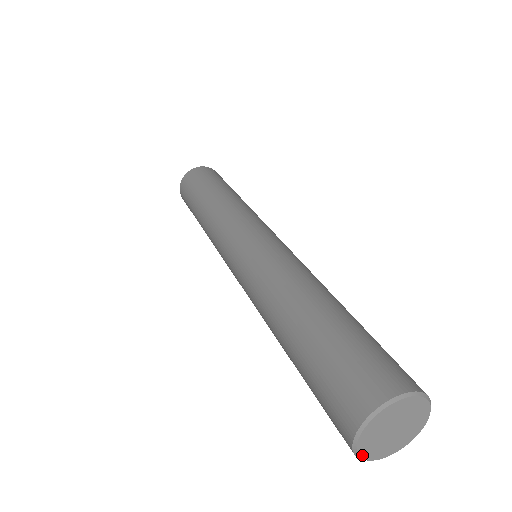
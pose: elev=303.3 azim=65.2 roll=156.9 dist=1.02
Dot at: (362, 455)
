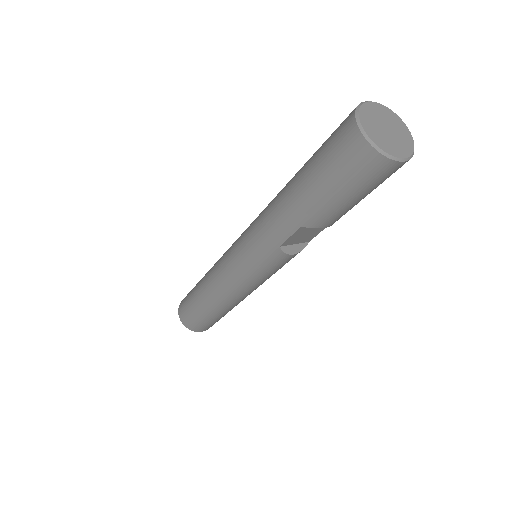
Dot at: (372, 139)
